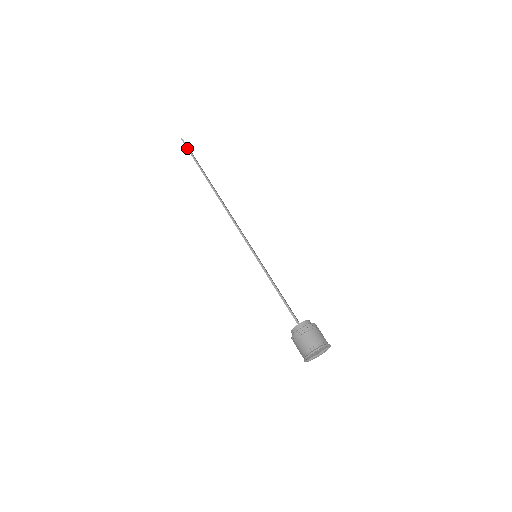
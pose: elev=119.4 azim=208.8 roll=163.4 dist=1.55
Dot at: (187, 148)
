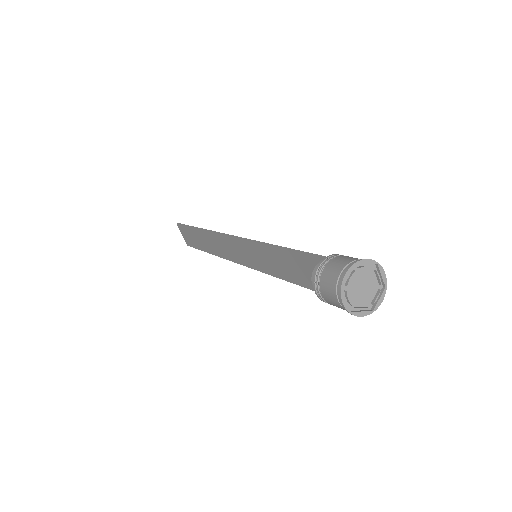
Dot at: (181, 224)
